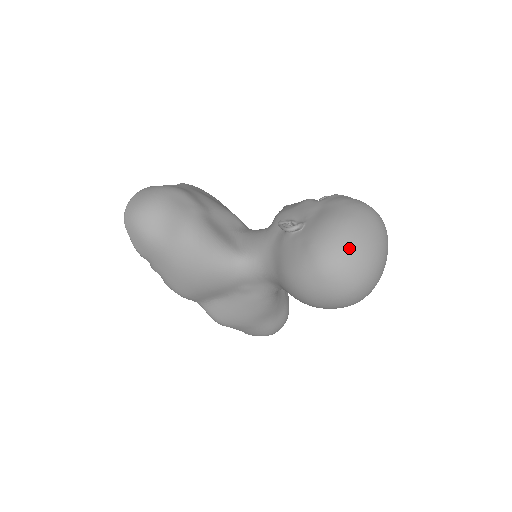
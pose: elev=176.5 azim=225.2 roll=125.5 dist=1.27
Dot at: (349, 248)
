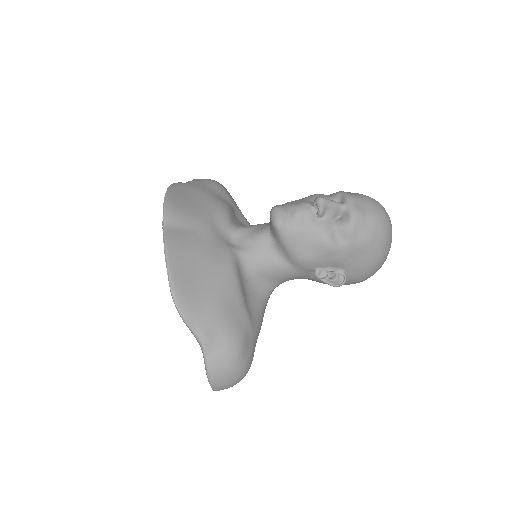
Dot at: occluded
